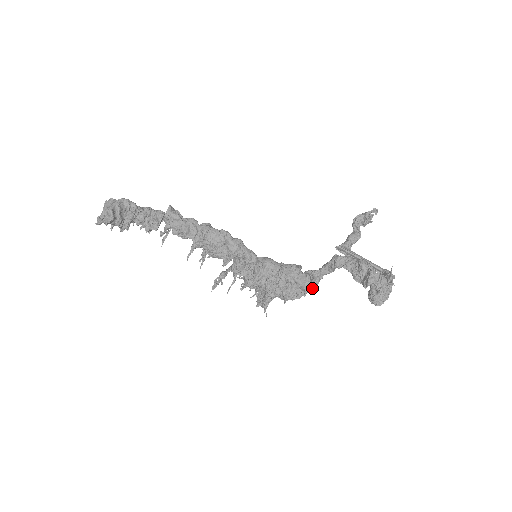
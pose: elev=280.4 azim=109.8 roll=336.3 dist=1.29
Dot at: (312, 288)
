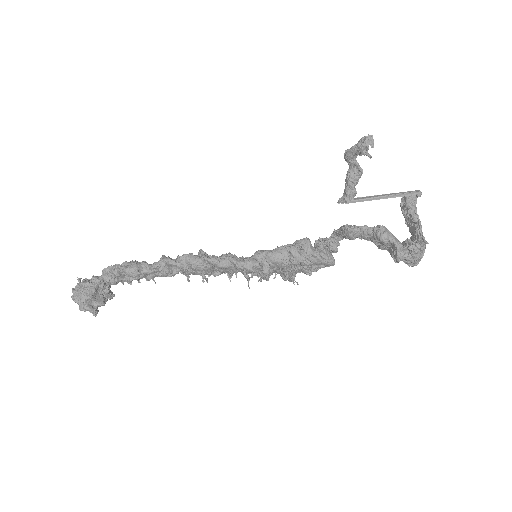
Dot at: (334, 263)
